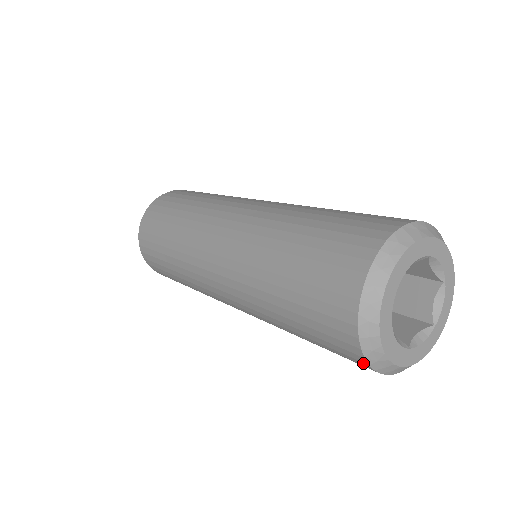
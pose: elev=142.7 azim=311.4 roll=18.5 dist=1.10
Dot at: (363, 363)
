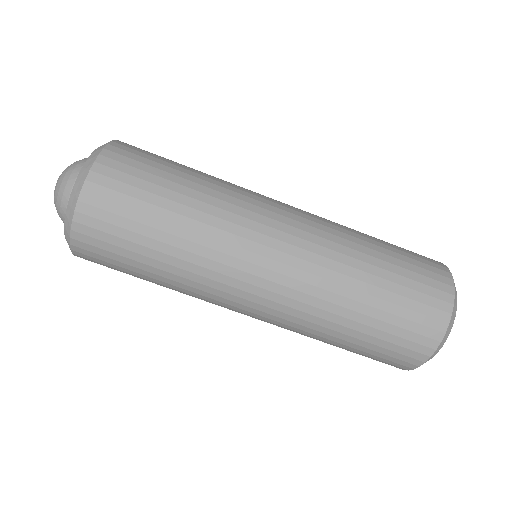
Dot at: (418, 361)
